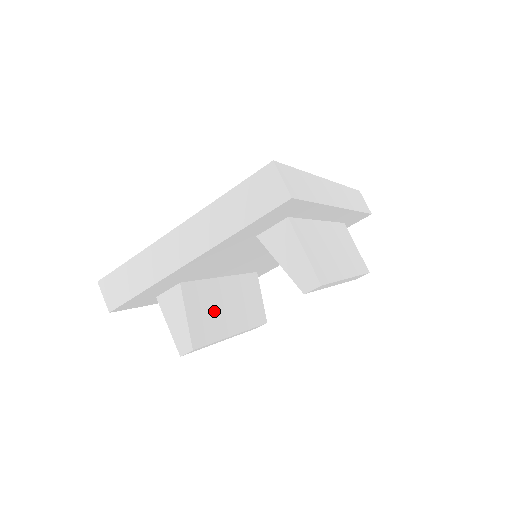
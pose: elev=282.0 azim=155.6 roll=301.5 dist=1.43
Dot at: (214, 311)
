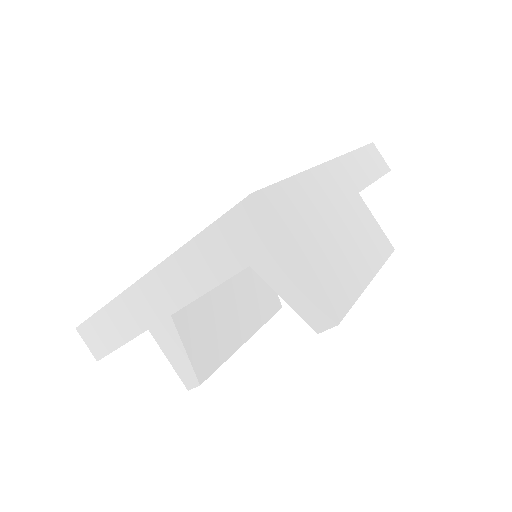
Dot at: (218, 326)
